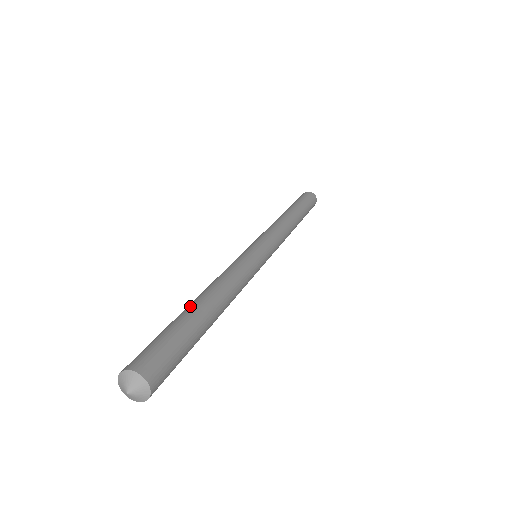
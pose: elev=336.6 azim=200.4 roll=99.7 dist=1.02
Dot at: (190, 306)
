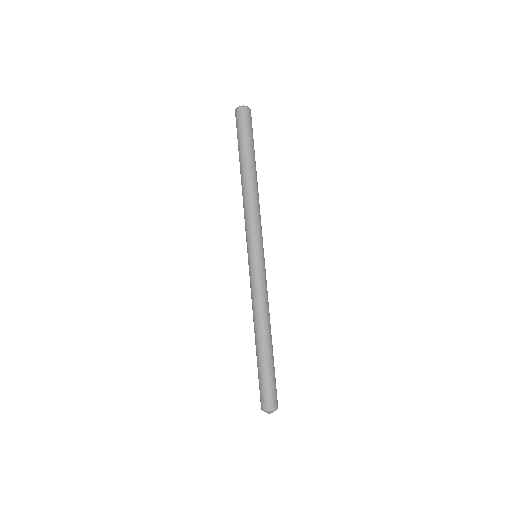
Dot at: (260, 350)
